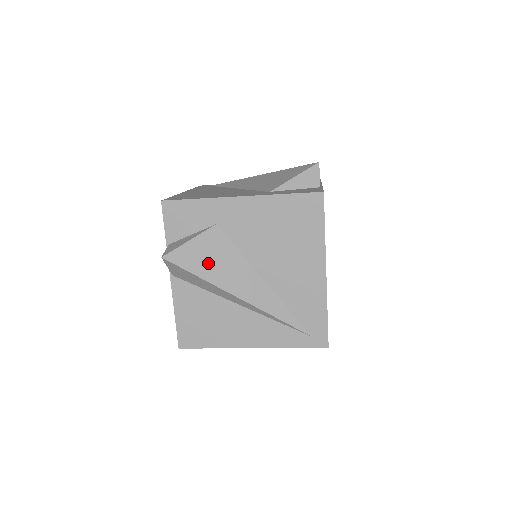
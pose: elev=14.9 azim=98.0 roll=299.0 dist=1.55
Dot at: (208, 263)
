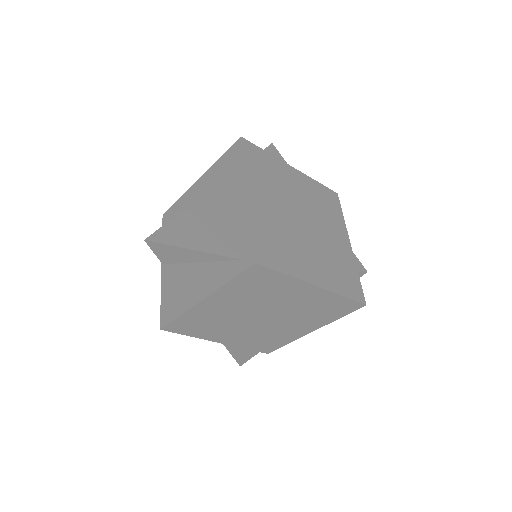
Dot at: (172, 233)
